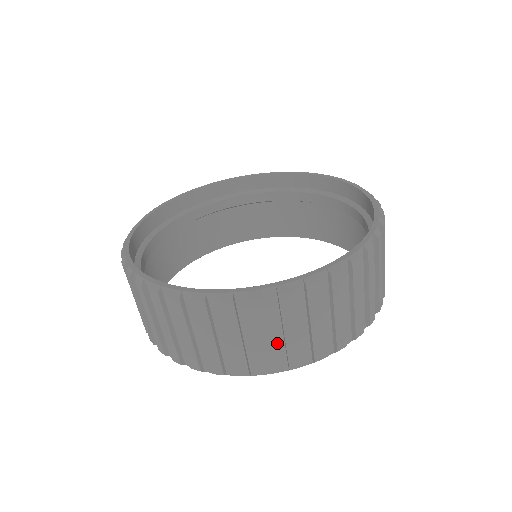
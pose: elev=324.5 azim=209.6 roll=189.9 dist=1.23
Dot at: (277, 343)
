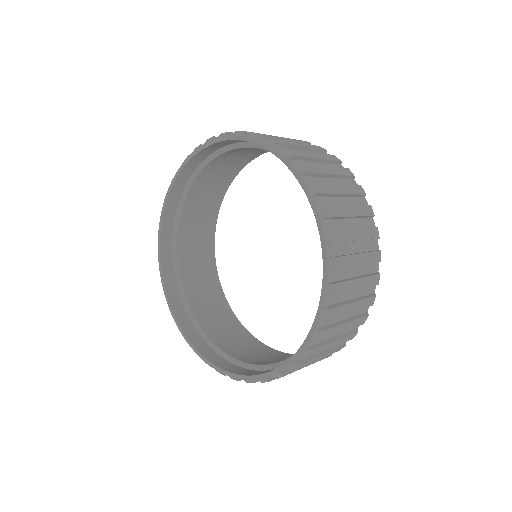
Dot at: (358, 293)
